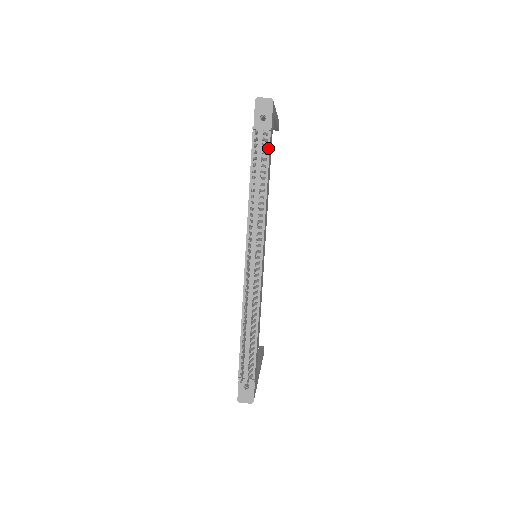
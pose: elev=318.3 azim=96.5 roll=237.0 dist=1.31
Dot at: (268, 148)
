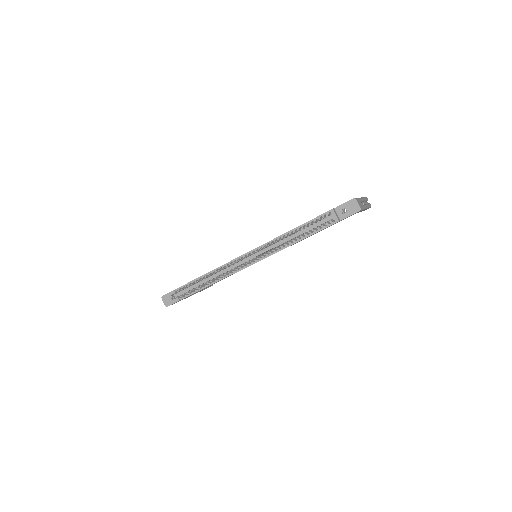
Dot at: (325, 227)
